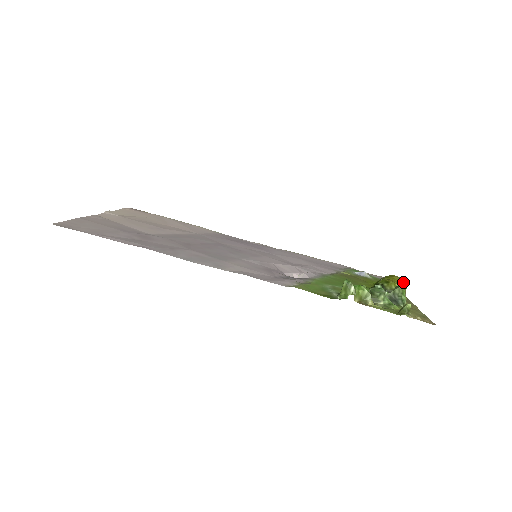
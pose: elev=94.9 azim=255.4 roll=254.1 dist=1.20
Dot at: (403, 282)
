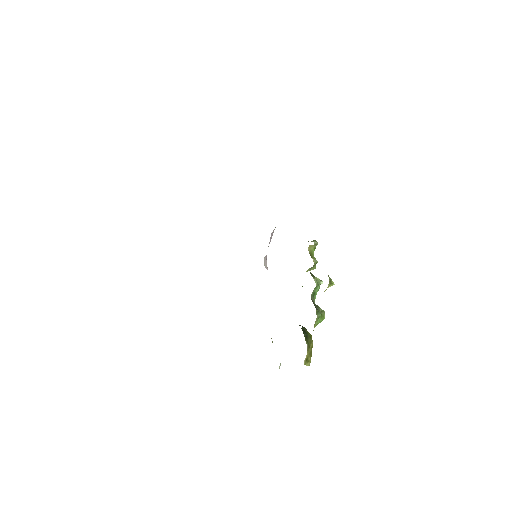
Dot at: occluded
